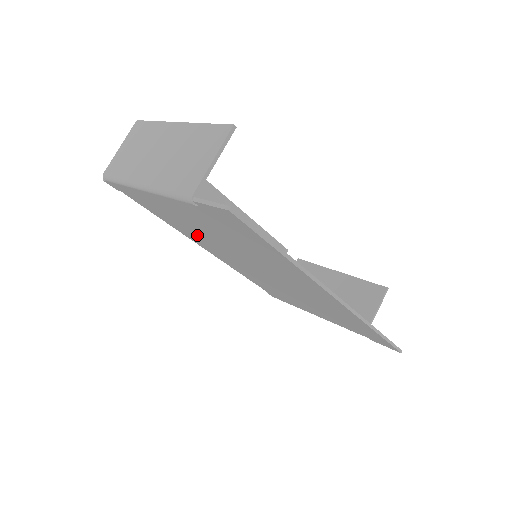
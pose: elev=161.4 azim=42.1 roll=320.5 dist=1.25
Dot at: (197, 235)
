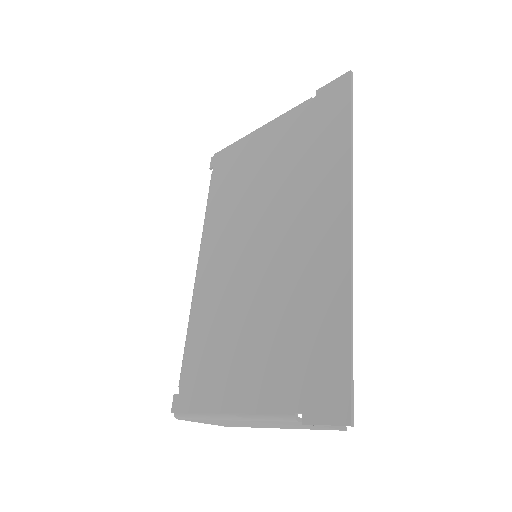
Dot at: (234, 205)
